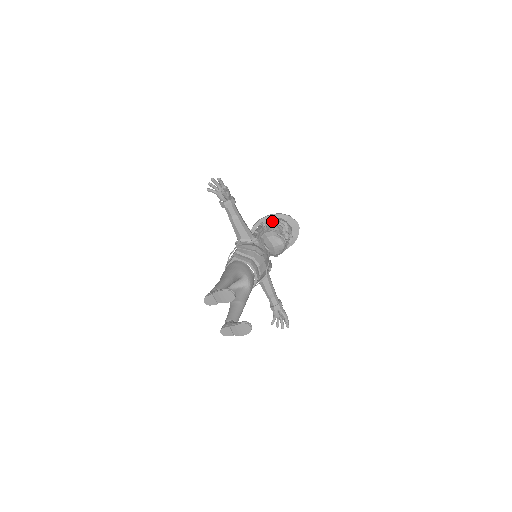
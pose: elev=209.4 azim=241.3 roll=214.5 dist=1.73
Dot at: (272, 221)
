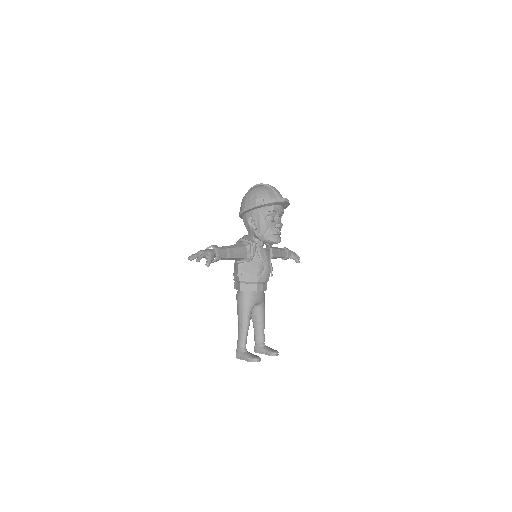
Dot at: (259, 214)
